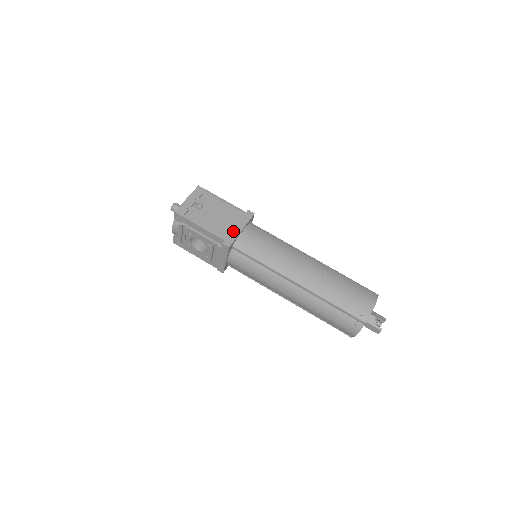
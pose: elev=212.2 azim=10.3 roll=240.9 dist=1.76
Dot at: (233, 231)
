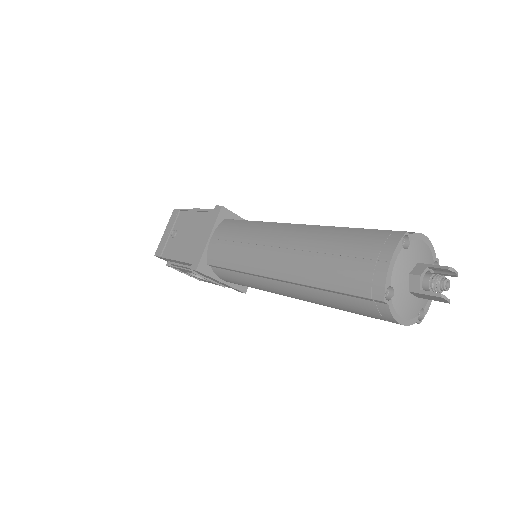
Dot at: (200, 246)
